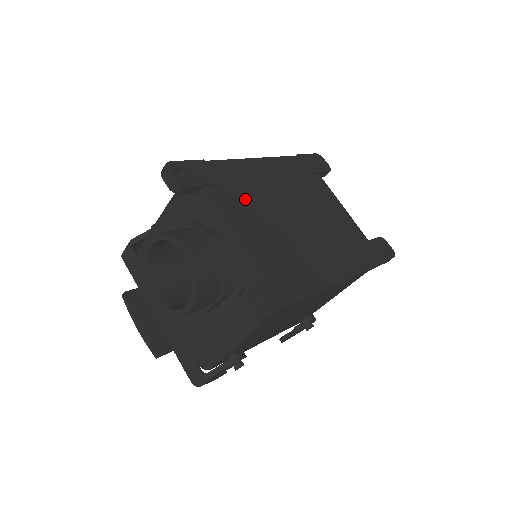
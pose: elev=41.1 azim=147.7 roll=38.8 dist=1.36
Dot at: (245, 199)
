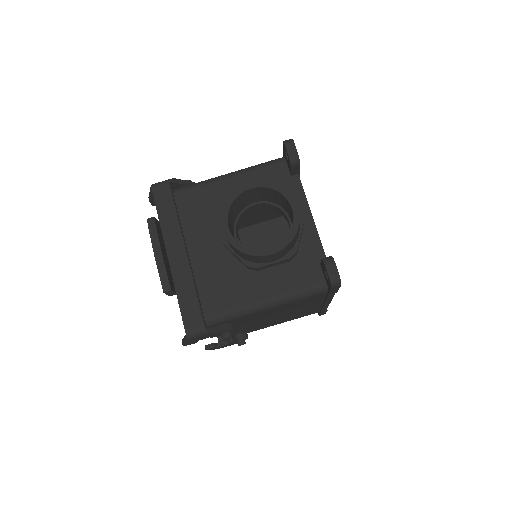
Dot at: occluded
